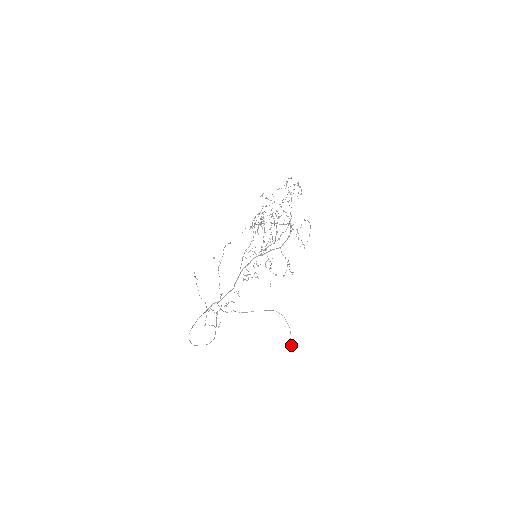
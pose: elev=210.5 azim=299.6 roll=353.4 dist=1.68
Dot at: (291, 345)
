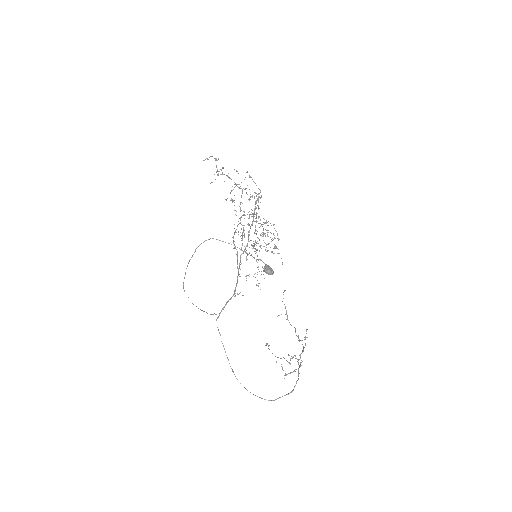
Dot at: (266, 266)
